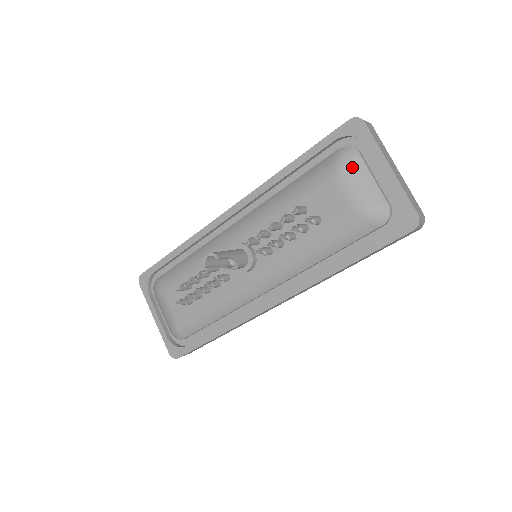
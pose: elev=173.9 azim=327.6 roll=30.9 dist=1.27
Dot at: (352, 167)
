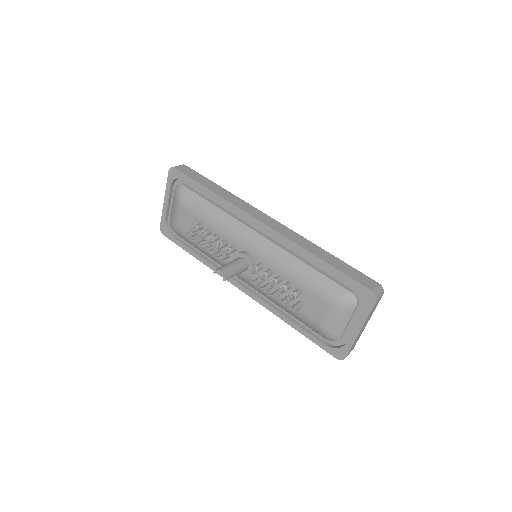
Dot at: (343, 311)
